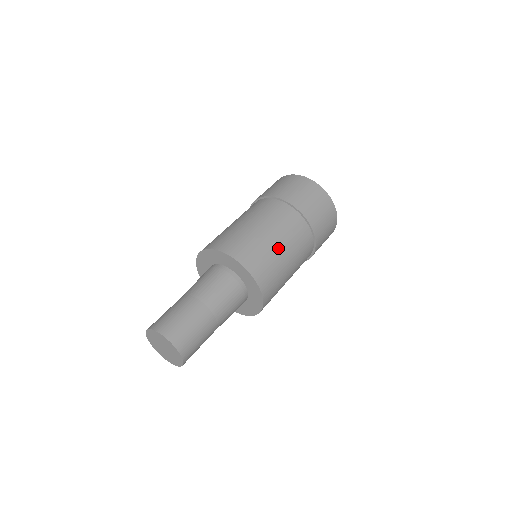
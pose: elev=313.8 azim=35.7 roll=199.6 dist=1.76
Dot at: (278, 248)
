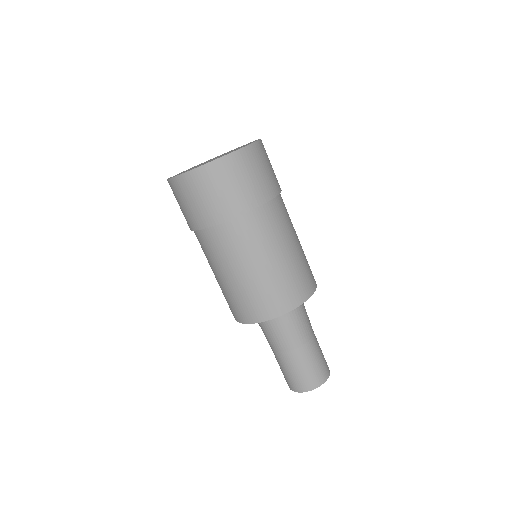
Dot at: (282, 261)
